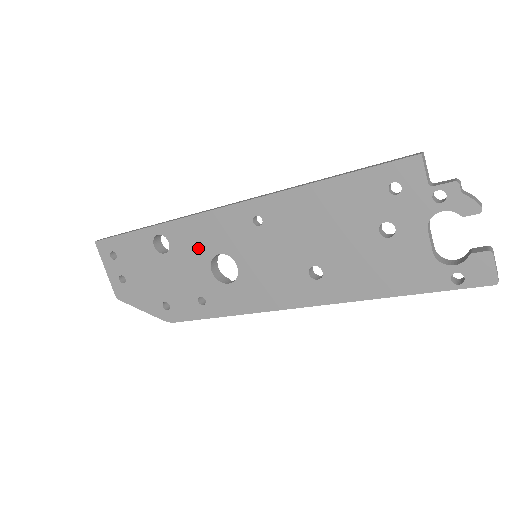
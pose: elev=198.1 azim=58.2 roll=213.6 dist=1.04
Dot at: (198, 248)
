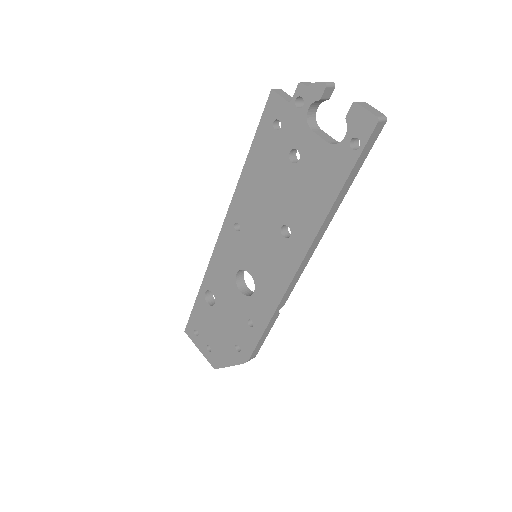
Dot at: (225, 281)
